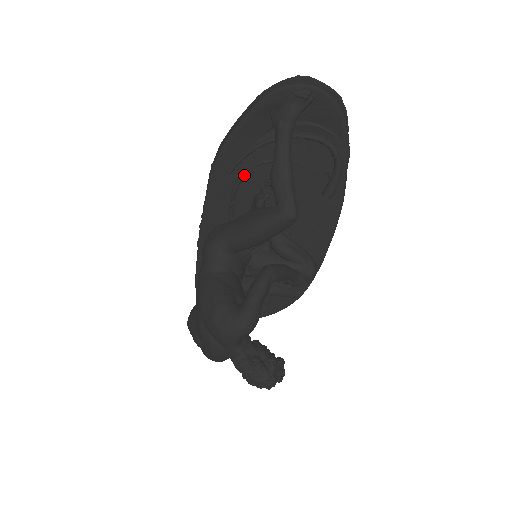
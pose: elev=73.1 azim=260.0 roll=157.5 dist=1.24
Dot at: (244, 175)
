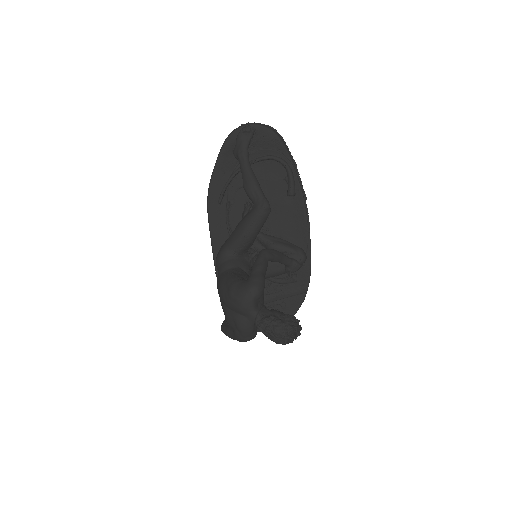
Dot at: (230, 202)
